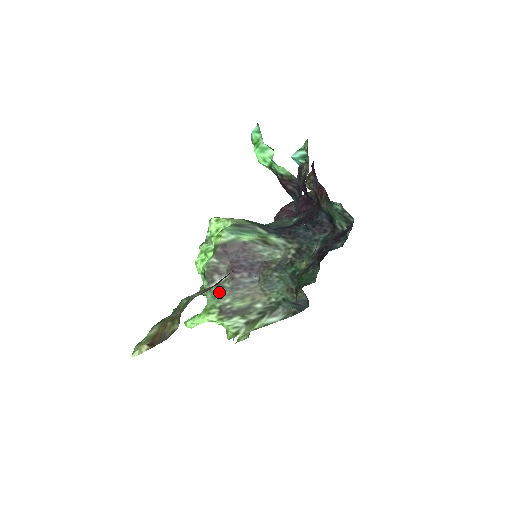
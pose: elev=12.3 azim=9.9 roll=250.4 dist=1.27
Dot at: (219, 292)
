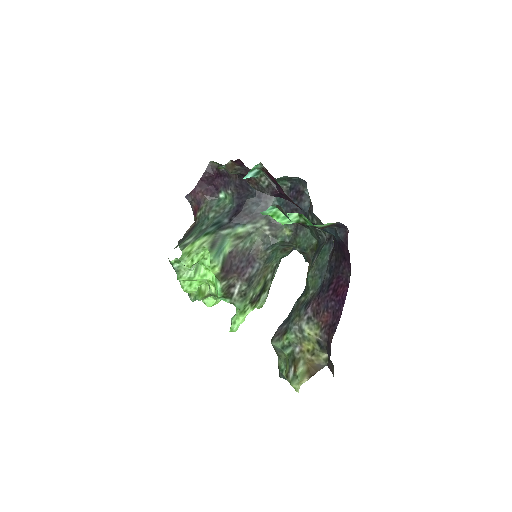
Dot at: (243, 296)
